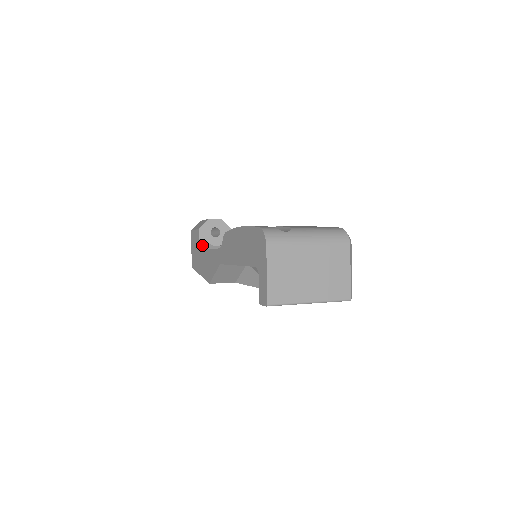
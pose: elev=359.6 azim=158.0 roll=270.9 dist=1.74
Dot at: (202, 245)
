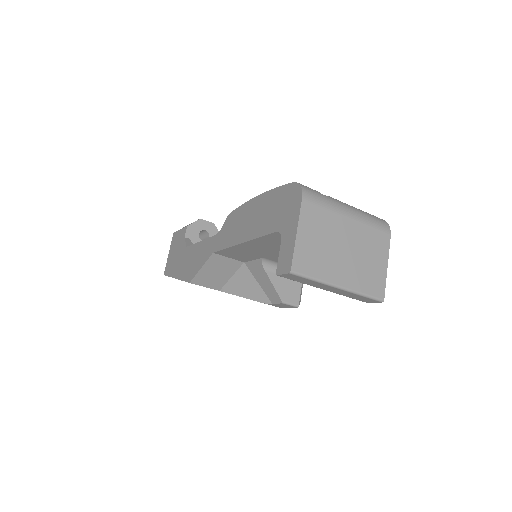
Dot at: (187, 243)
